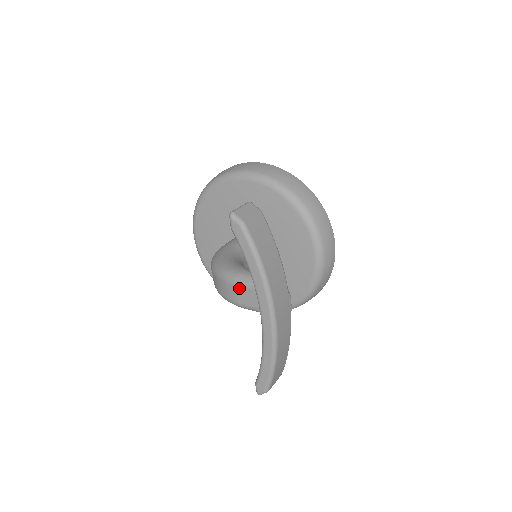
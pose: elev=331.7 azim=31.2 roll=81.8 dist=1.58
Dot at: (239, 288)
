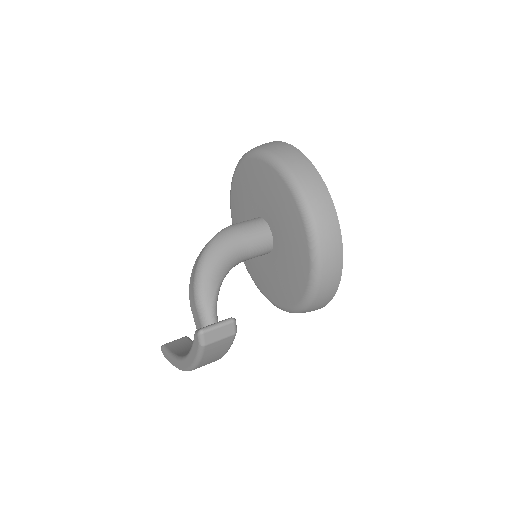
Dot at: (196, 309)
